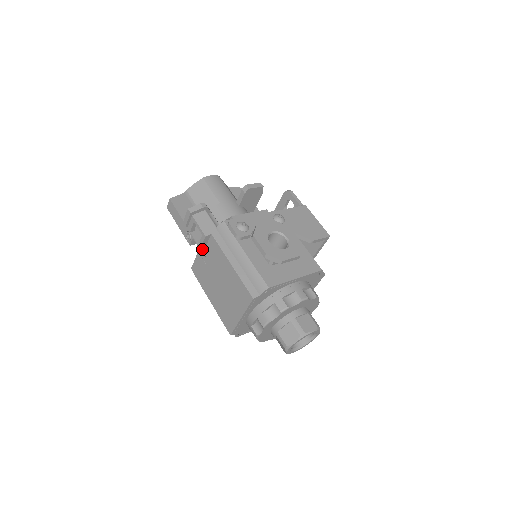
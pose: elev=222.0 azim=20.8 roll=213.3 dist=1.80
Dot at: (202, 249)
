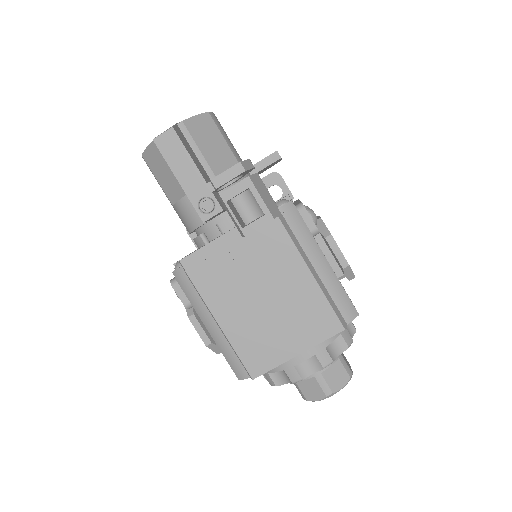
Dot at: (244, 236)
